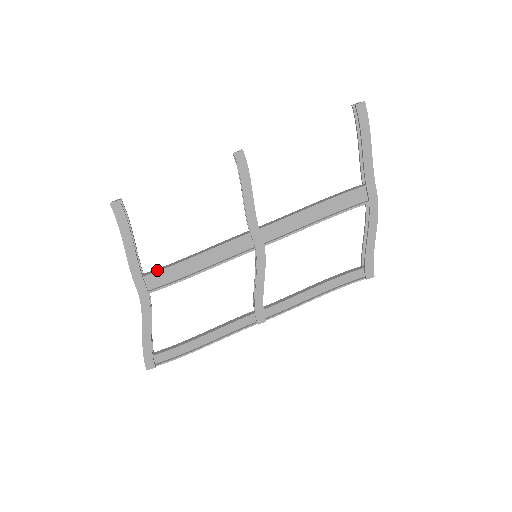
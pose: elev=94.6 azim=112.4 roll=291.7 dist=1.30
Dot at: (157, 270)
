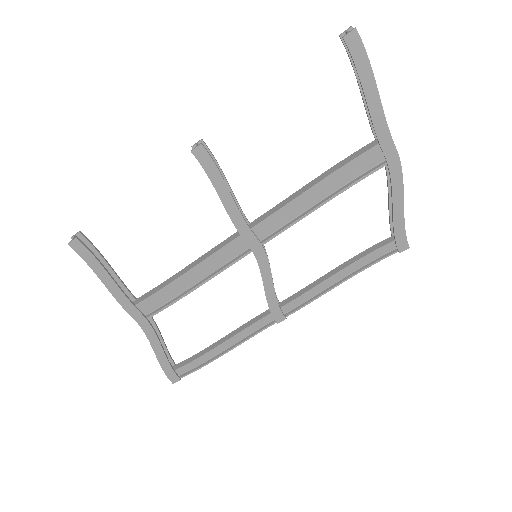
Dot at: (148, 295)
